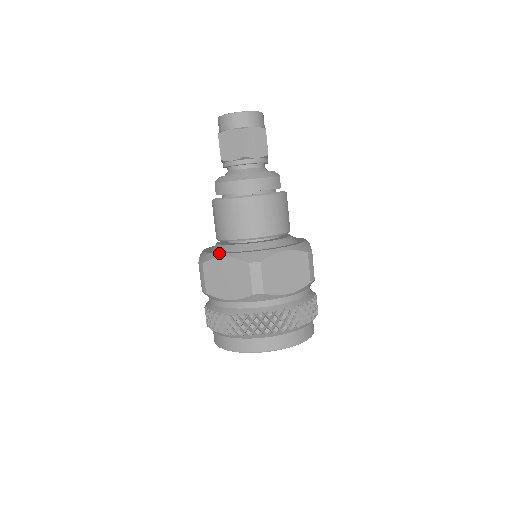
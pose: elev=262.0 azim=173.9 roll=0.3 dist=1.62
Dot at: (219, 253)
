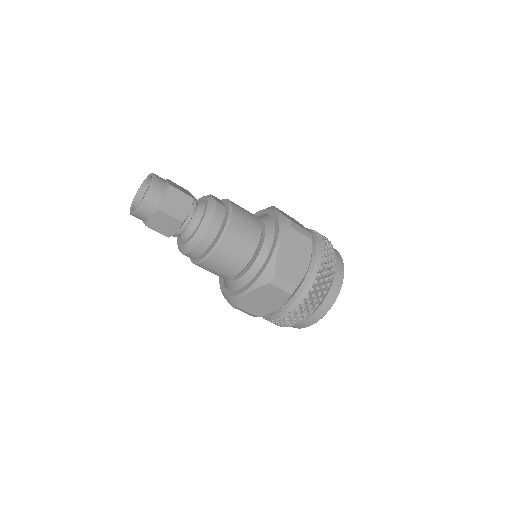
Dot at: (241, 293)
